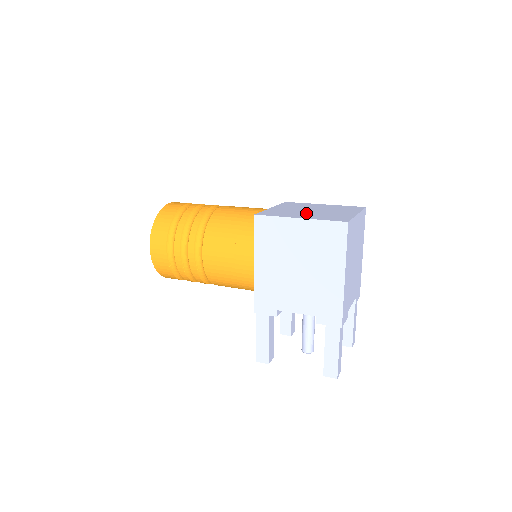
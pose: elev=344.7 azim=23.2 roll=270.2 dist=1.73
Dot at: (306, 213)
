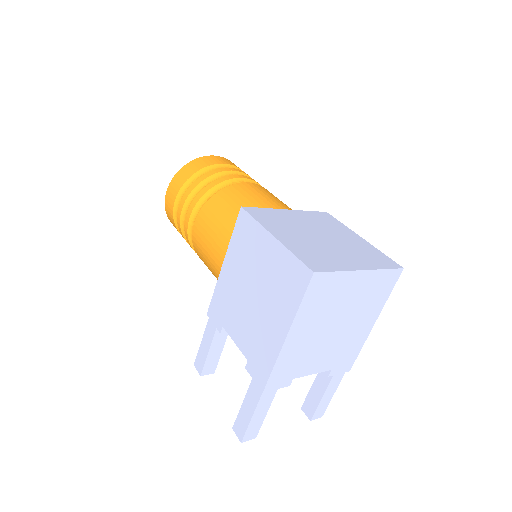
Dot at: (302, 235)
